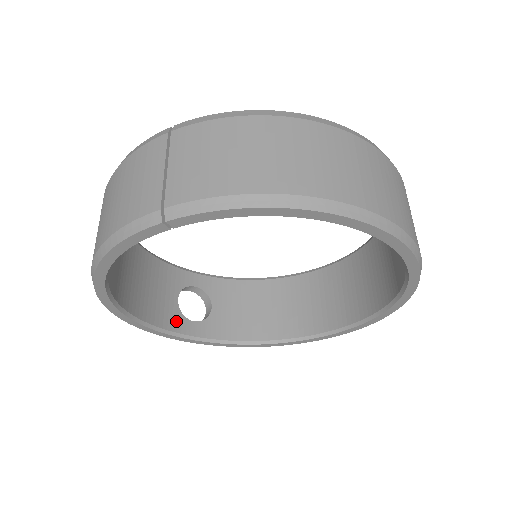
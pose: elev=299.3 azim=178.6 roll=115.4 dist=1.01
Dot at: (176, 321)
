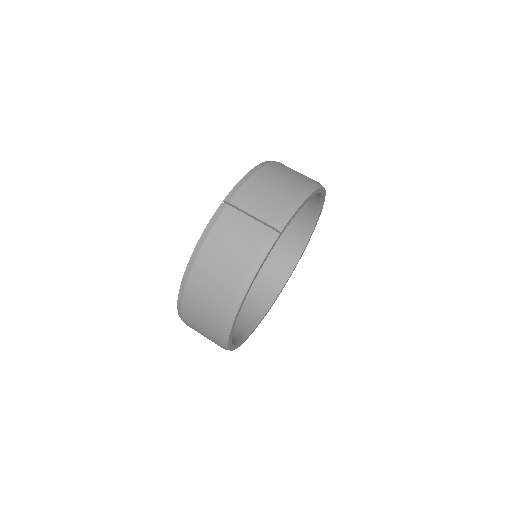
Dot at: occluded
